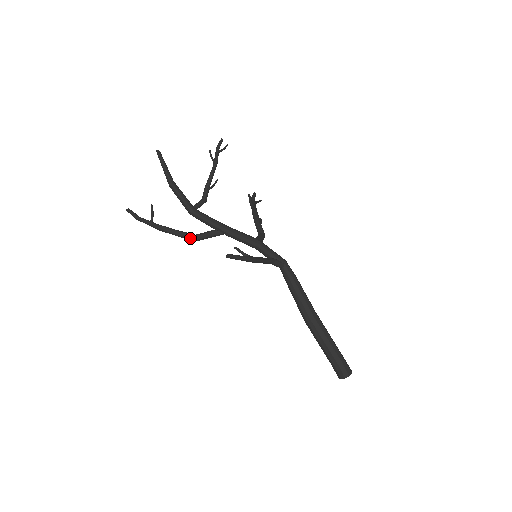
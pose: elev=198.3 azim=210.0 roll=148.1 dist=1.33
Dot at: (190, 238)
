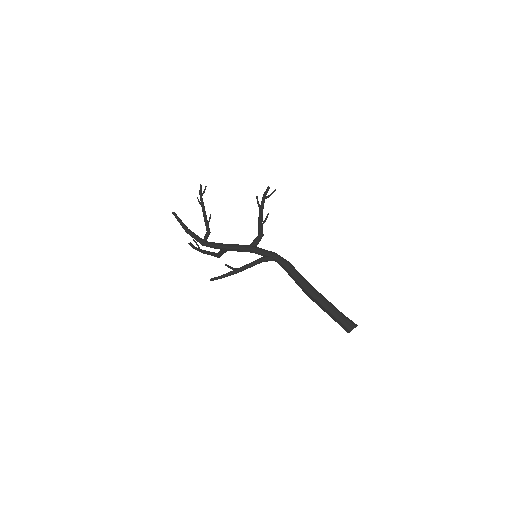
Dot at: occluded
